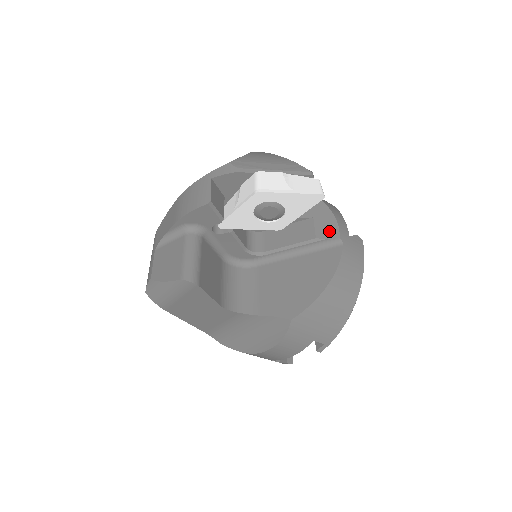
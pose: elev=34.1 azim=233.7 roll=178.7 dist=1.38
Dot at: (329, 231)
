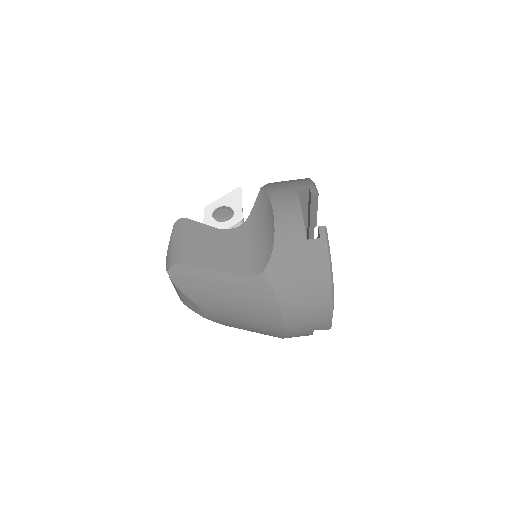
Dot at: occluded
